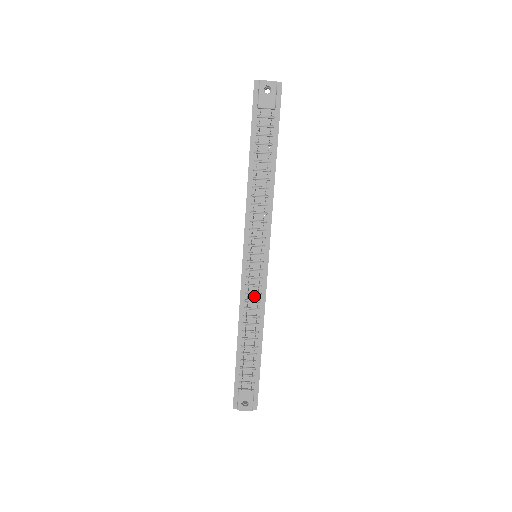
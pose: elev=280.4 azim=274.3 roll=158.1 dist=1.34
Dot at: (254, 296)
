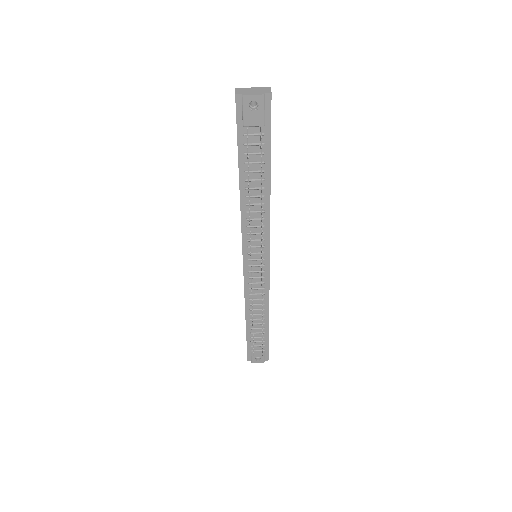
Dot at: (258, 290)
